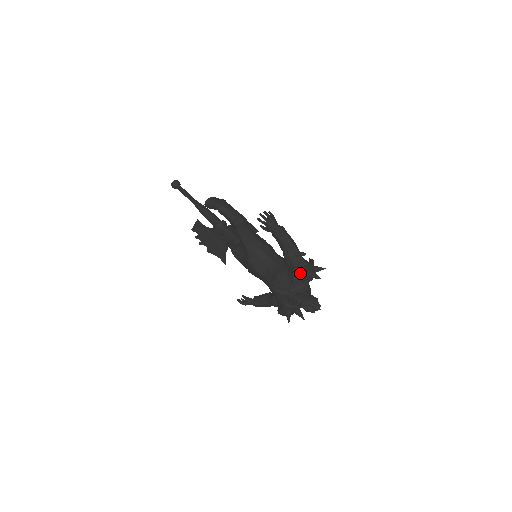
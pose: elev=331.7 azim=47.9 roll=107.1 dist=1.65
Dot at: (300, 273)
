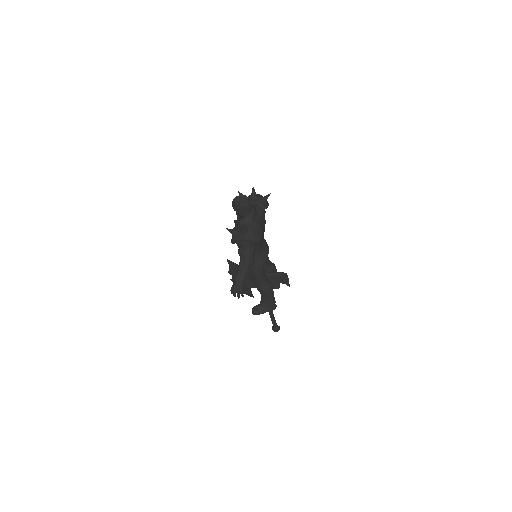
Dot at: occluded
